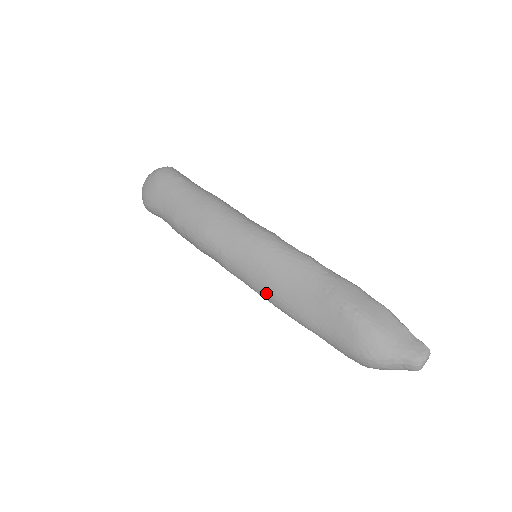
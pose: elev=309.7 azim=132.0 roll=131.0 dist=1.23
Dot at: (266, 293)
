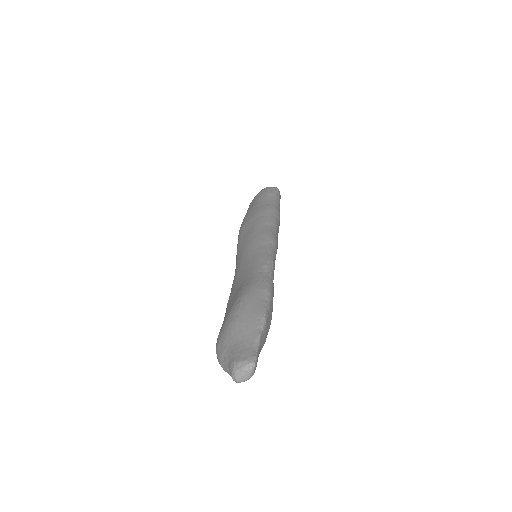
Dot at: occluded
